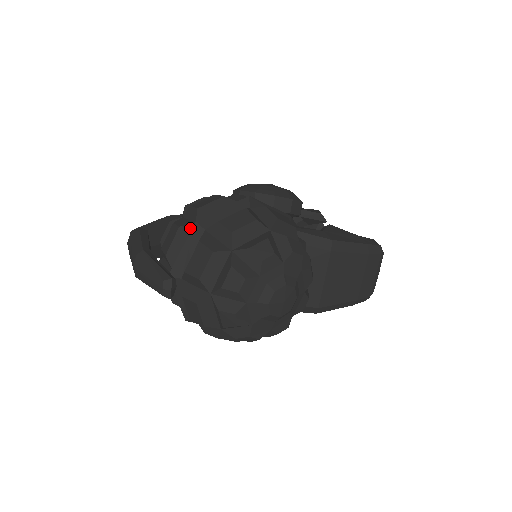
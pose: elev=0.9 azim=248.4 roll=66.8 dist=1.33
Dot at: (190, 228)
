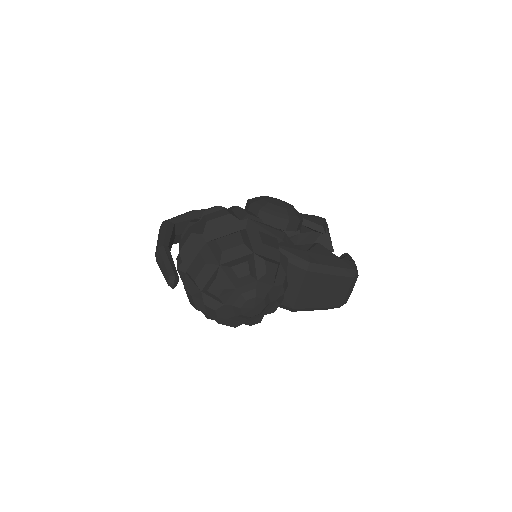
Dot at: (198, 236)
